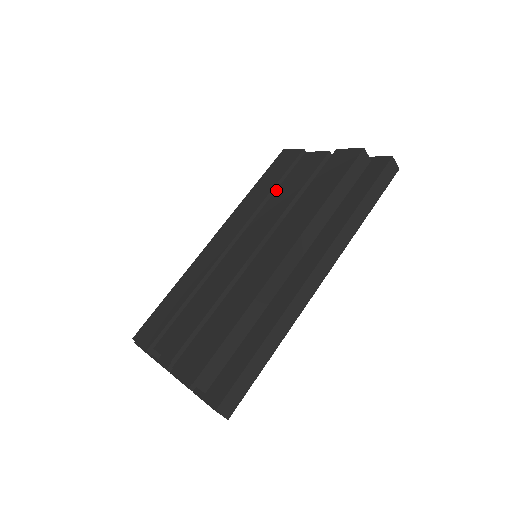
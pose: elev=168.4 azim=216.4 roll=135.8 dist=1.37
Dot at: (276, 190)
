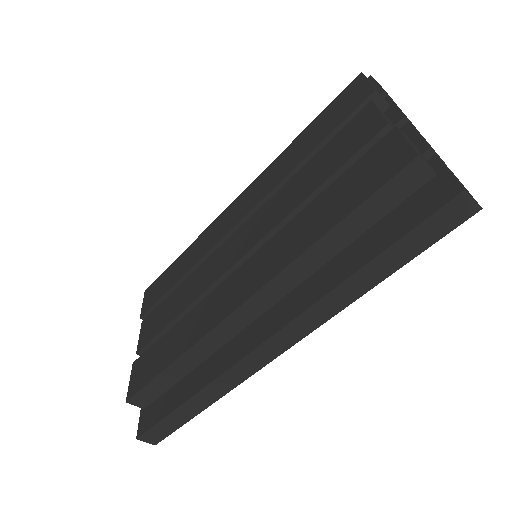
Dot at: (305, 164)
